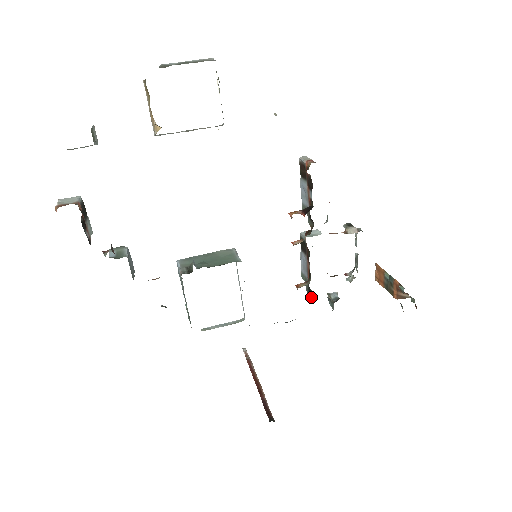
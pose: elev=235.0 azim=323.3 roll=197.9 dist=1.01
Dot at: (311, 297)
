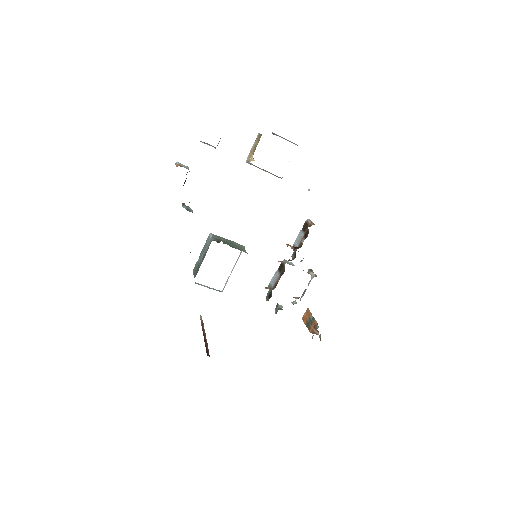
Dot at: occluded
